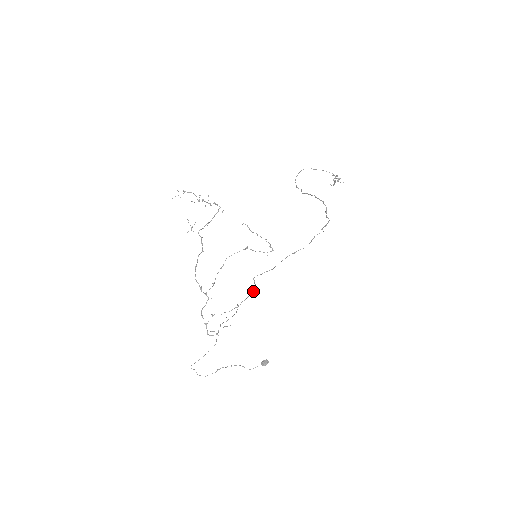
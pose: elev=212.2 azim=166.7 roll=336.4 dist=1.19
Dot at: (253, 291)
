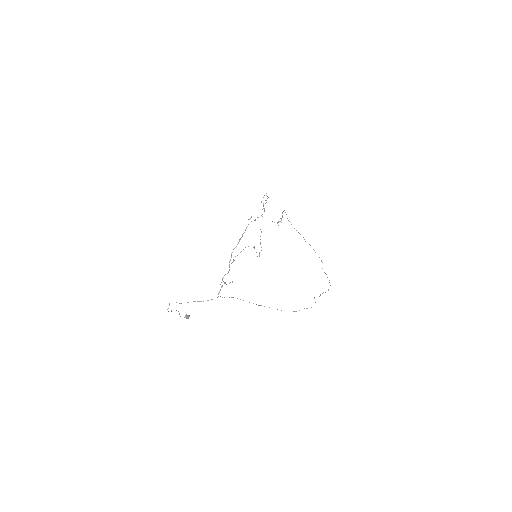
Dot at: occluded
